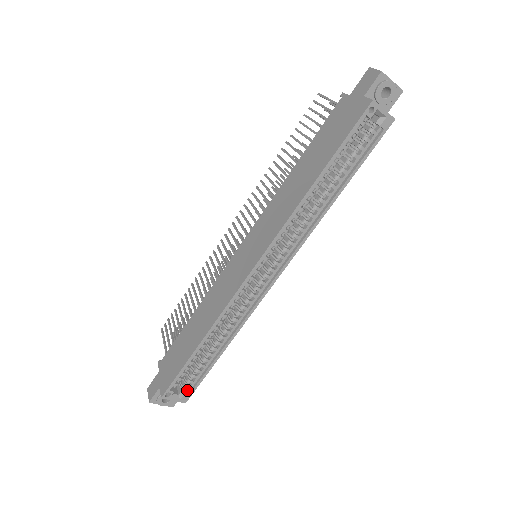
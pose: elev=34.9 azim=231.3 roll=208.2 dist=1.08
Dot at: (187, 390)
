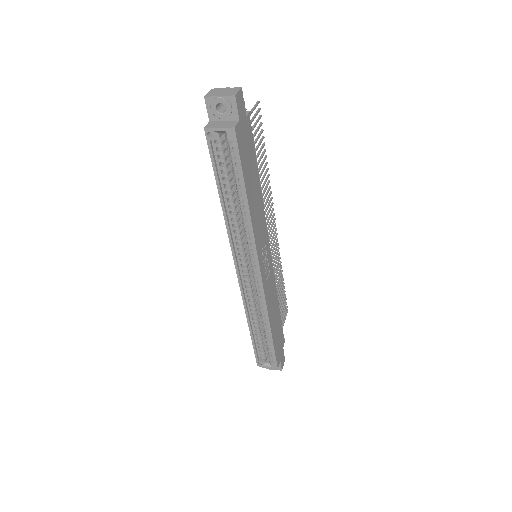
Dot at: (273, 360)
